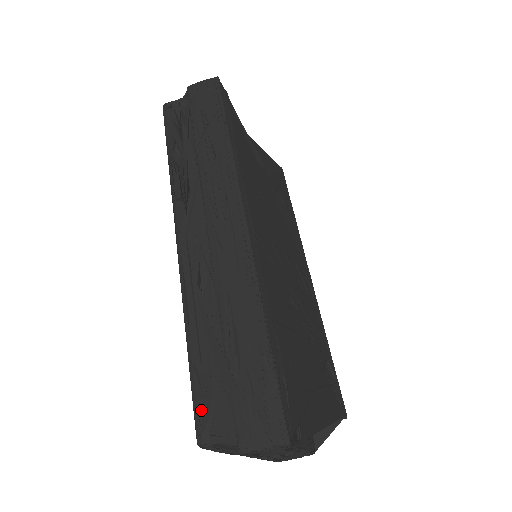
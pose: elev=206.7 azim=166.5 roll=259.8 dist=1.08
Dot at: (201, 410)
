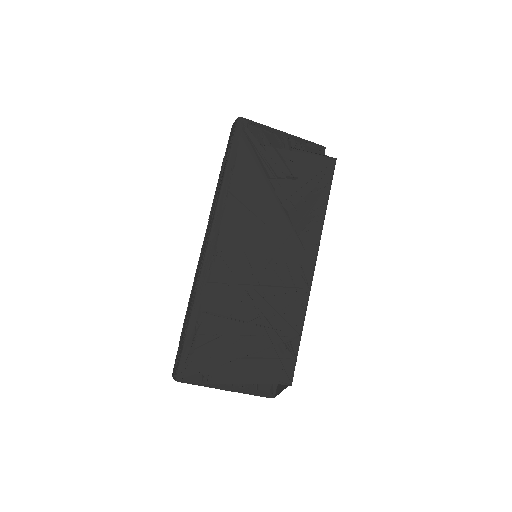
Dot at: occluded
